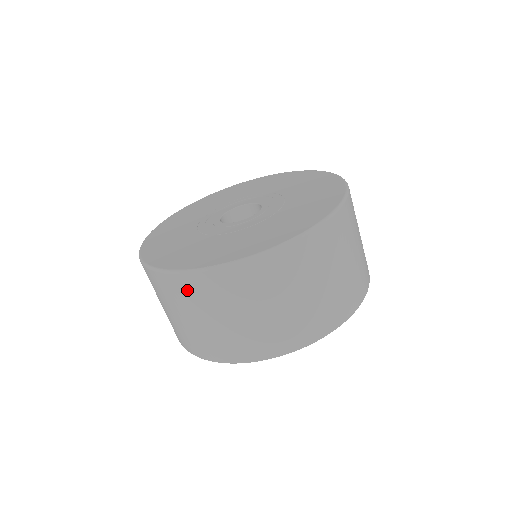
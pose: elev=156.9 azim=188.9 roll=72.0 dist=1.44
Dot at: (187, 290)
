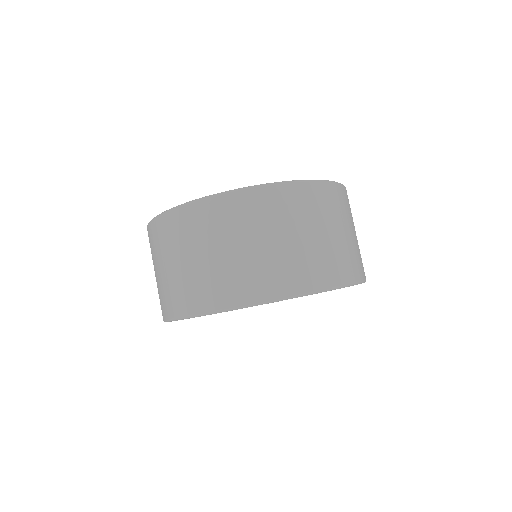
Dot at: (267, 204)
